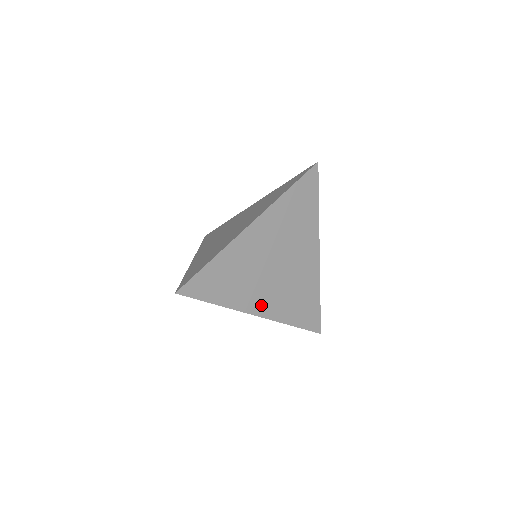
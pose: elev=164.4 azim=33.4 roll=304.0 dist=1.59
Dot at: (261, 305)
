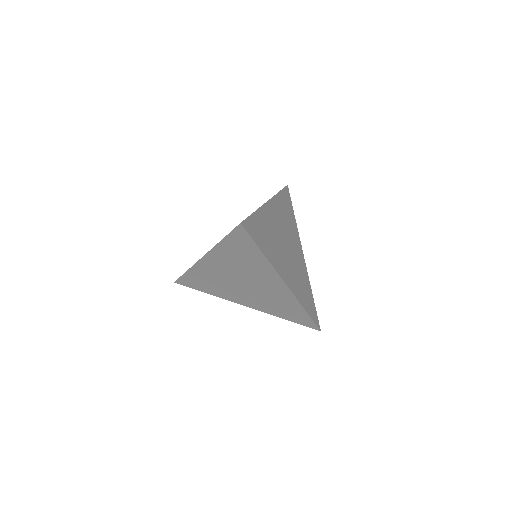
Dot at: (244, 301)
